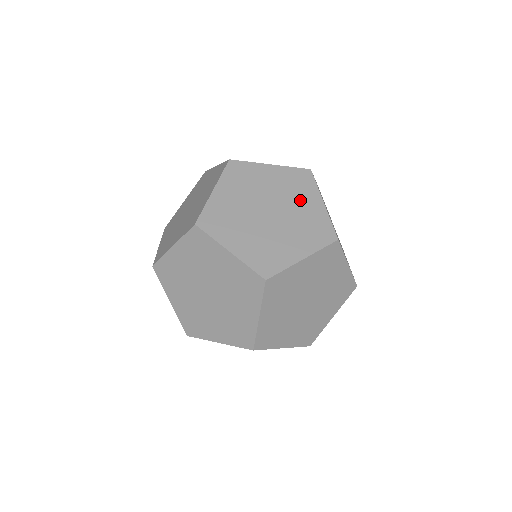
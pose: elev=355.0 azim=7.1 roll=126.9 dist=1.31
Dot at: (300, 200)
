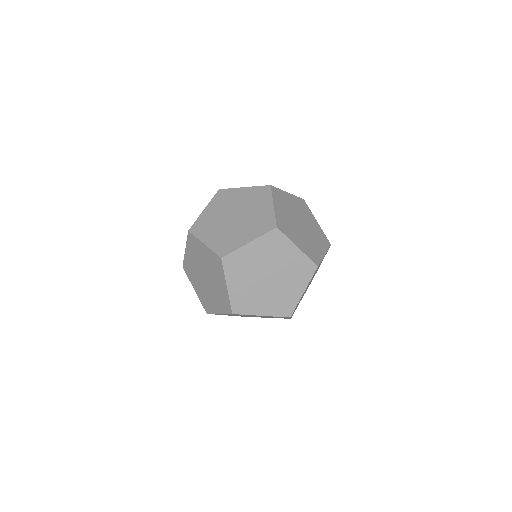
Dot at: (257, 206)
